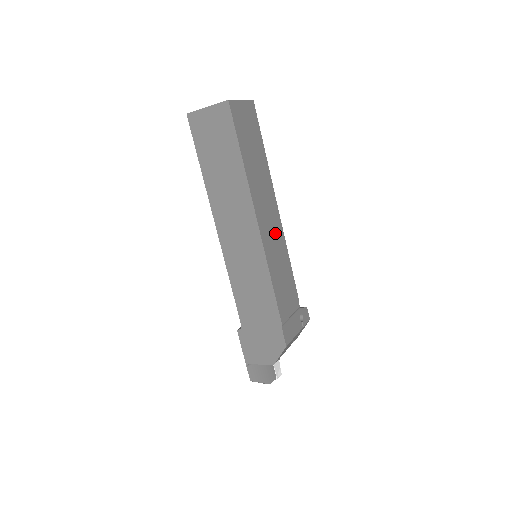
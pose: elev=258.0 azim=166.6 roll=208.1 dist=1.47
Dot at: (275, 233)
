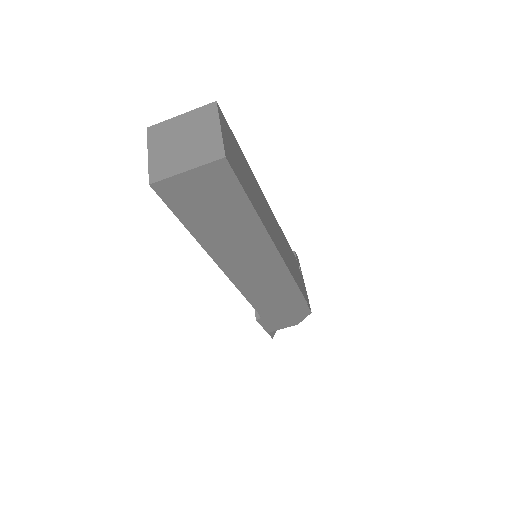
Dot at: (278, 233)
